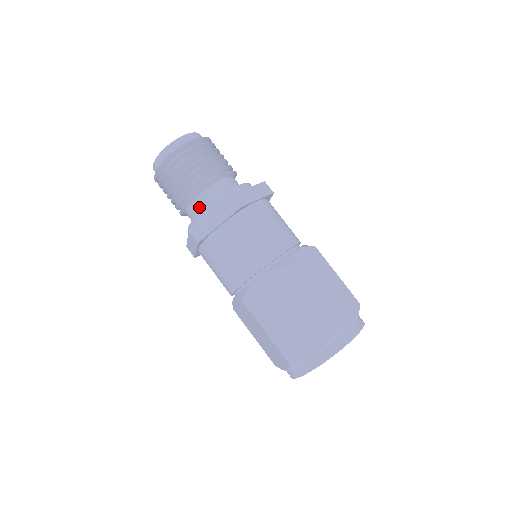
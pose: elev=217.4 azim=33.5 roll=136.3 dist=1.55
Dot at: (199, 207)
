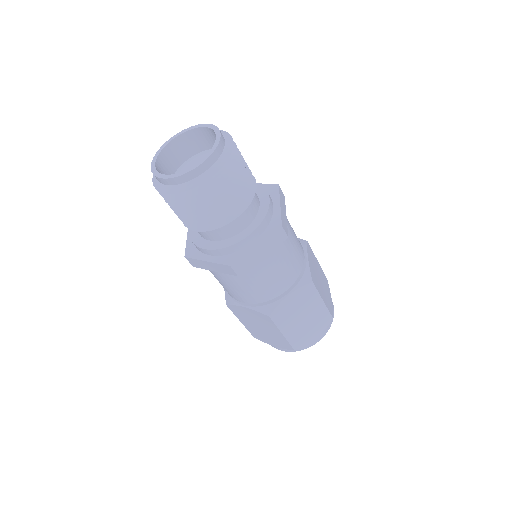
Dot at: (230, 231)
